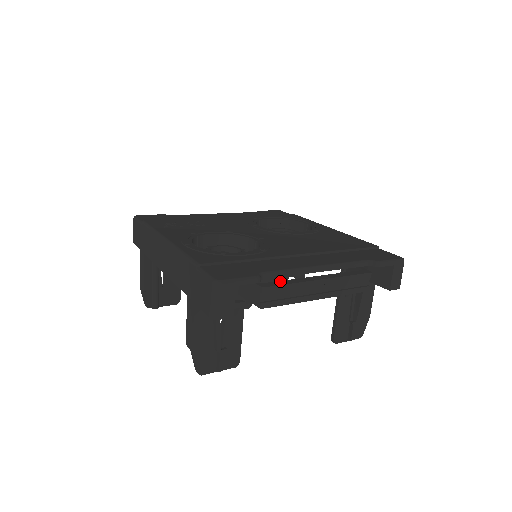
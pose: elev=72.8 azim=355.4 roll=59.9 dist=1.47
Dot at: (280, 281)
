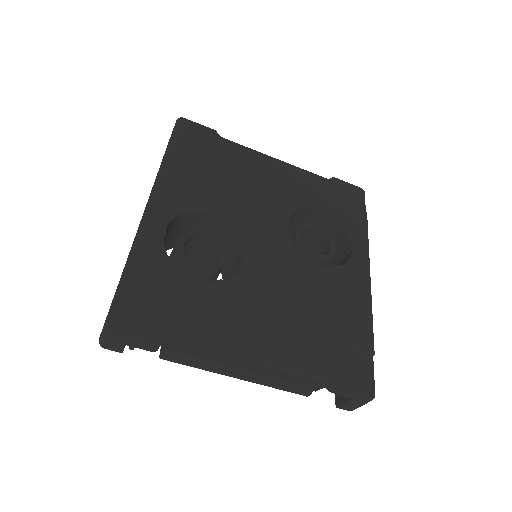
Dot at: occluded
